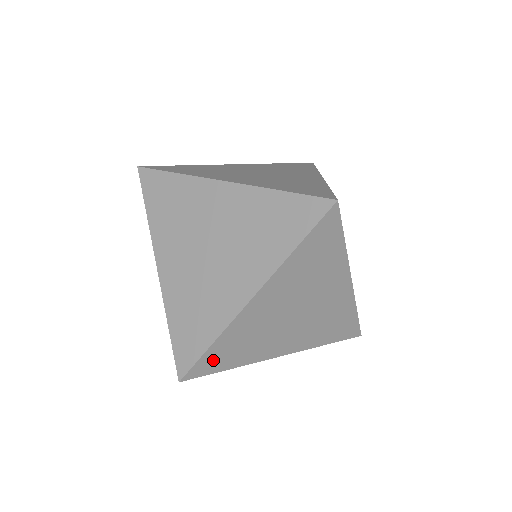
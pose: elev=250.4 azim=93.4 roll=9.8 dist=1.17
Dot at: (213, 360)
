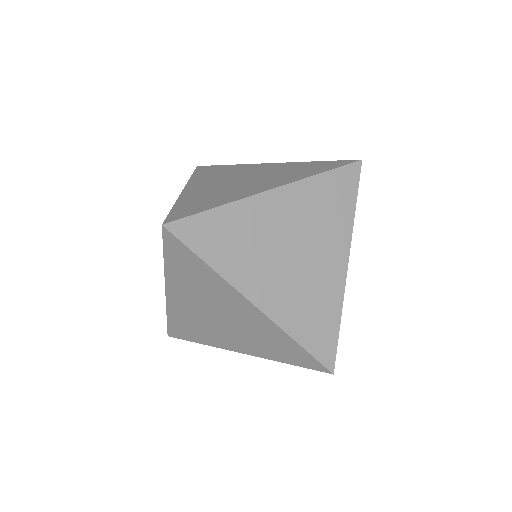
Dot at: occluded
